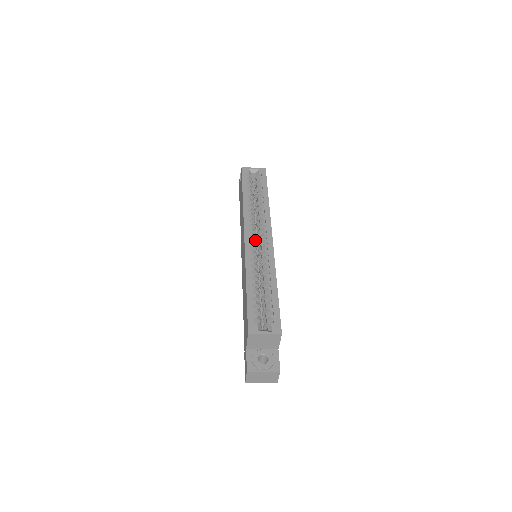
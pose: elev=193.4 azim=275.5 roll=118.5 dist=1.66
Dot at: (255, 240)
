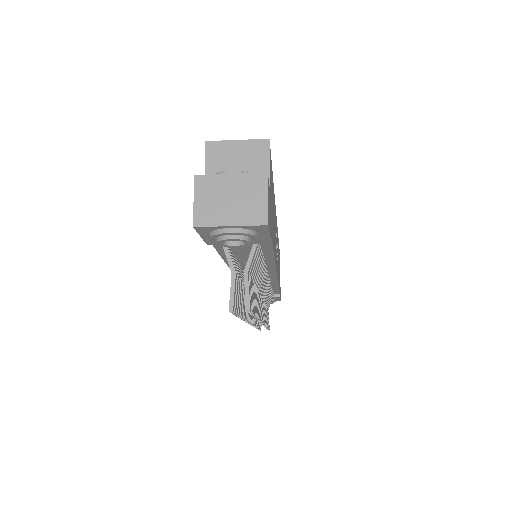
Dot at: occluded
